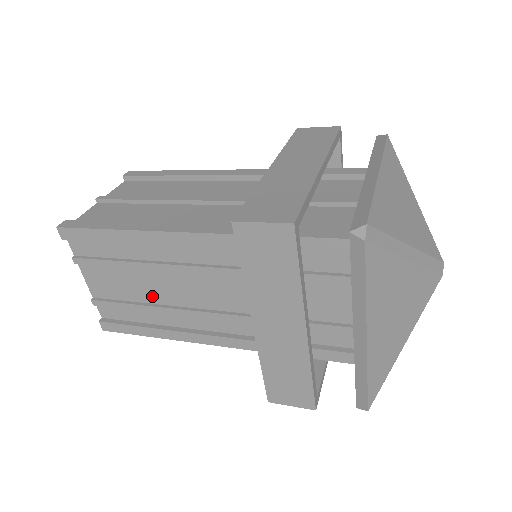
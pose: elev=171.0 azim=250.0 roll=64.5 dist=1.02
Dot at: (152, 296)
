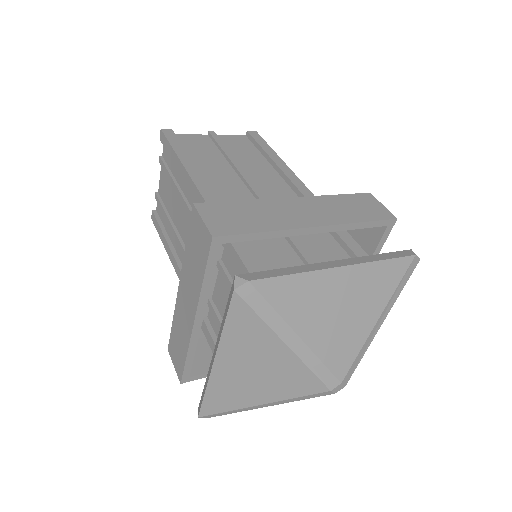
Dot at: (177, 220)
